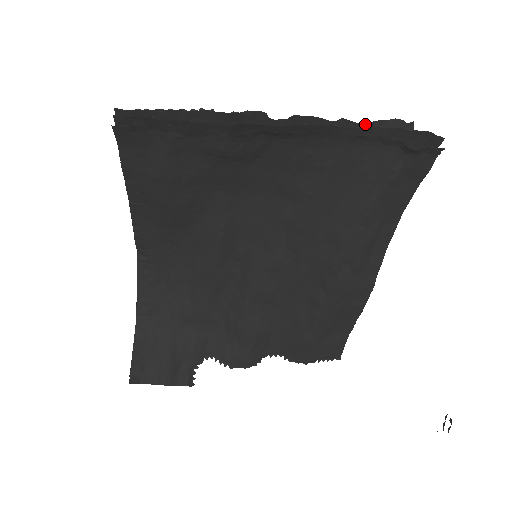
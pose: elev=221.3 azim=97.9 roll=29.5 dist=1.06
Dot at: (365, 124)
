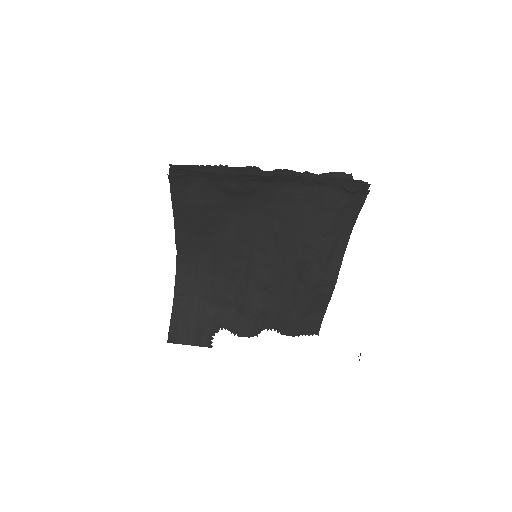
Dot at: (321, 174)
